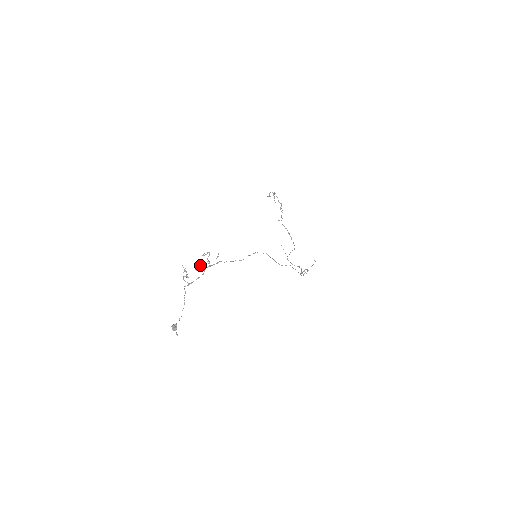
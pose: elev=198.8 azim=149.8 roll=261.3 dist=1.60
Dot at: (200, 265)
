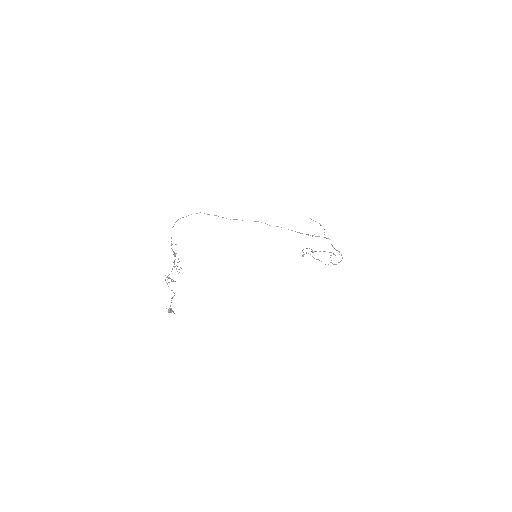
Dot at: occluded
